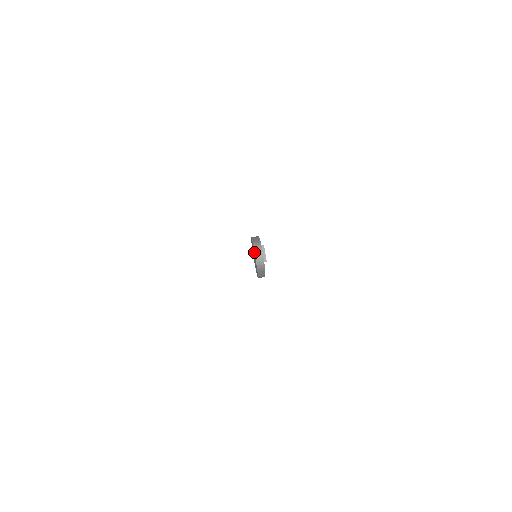
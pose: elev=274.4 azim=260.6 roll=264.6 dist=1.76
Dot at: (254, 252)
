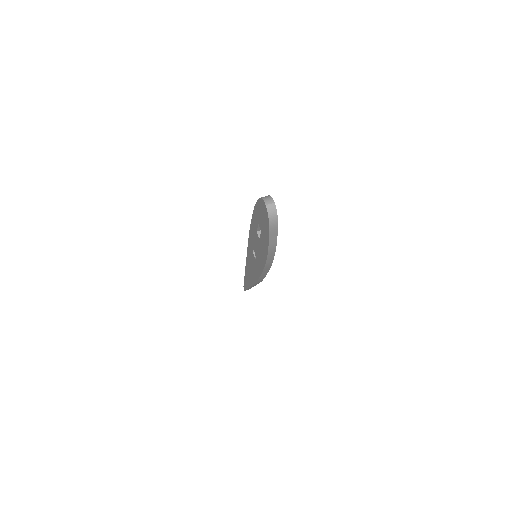
Dot at: (264, 202)
